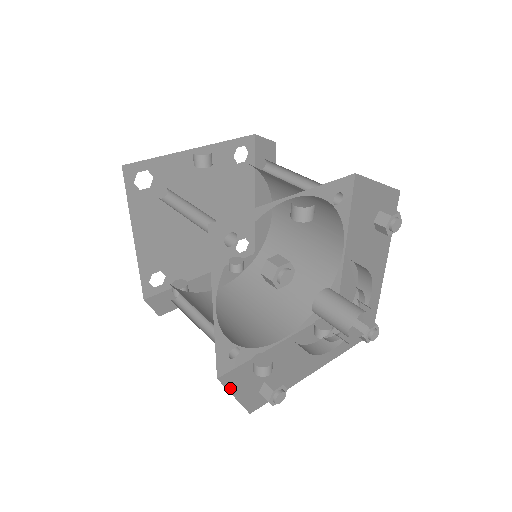
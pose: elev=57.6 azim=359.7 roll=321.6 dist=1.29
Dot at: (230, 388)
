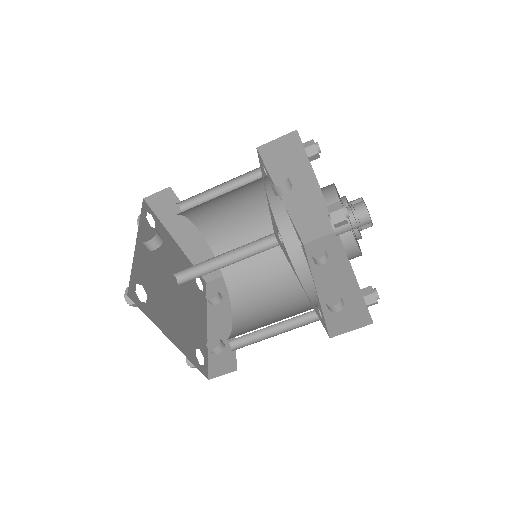
Dot at: (344, 331)
